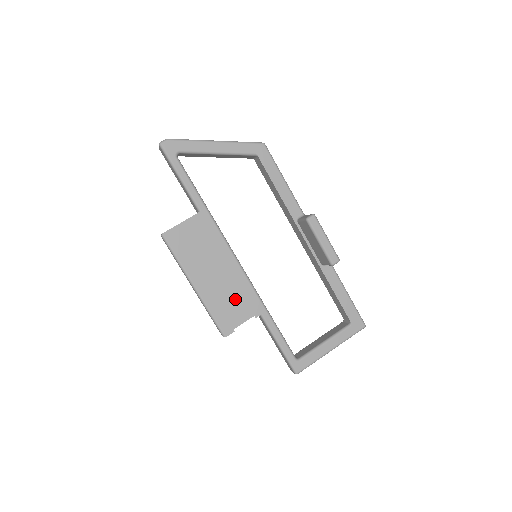
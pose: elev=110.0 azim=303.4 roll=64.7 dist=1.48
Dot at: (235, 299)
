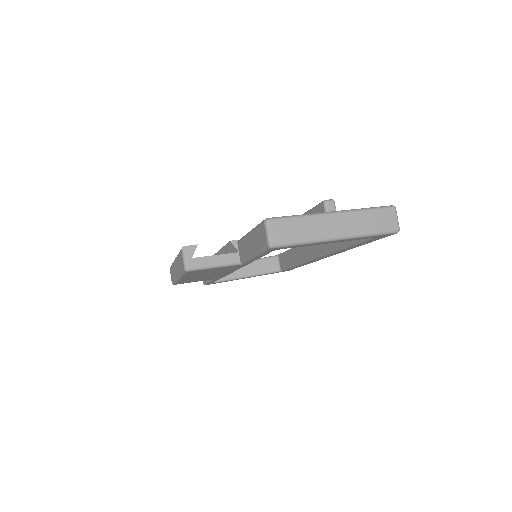
Dot at: occluded
